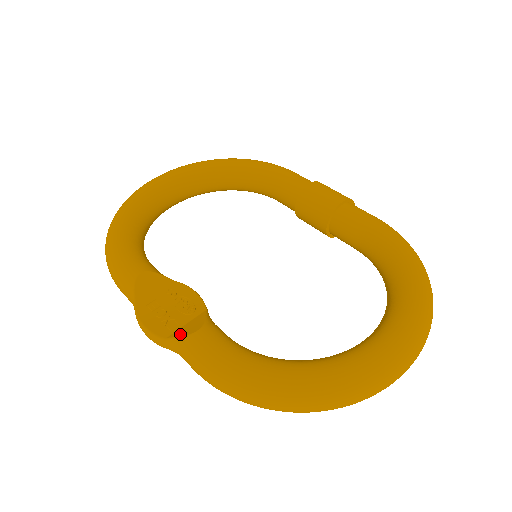
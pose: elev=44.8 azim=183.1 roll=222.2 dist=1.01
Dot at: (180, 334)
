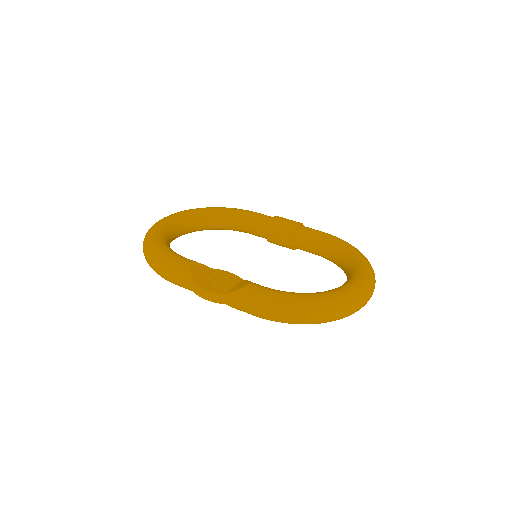
Dot at: (236, 289)
